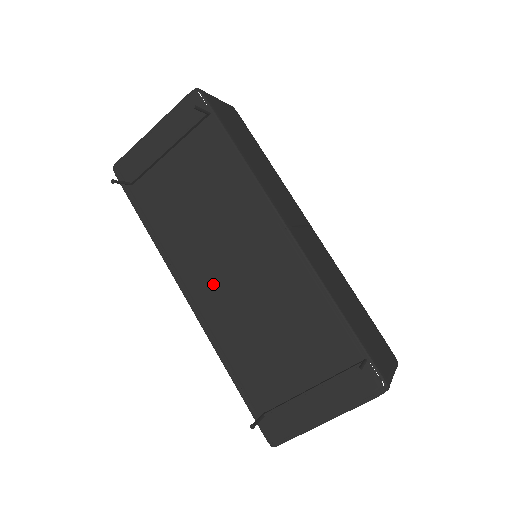
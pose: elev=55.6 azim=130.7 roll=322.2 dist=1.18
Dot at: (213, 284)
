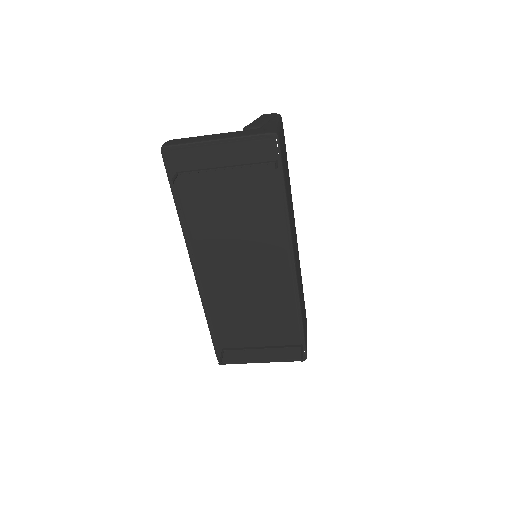
Dot at: (221, 272)
